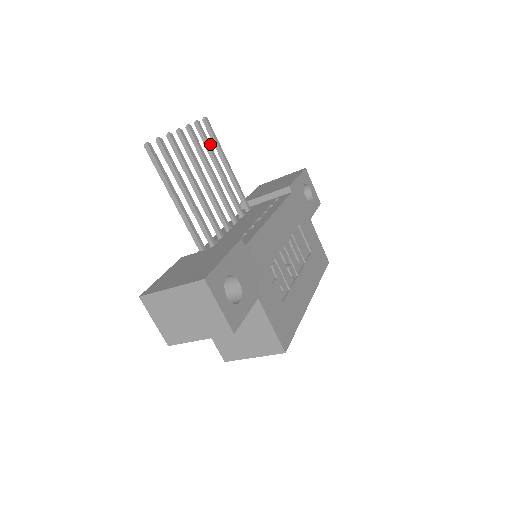
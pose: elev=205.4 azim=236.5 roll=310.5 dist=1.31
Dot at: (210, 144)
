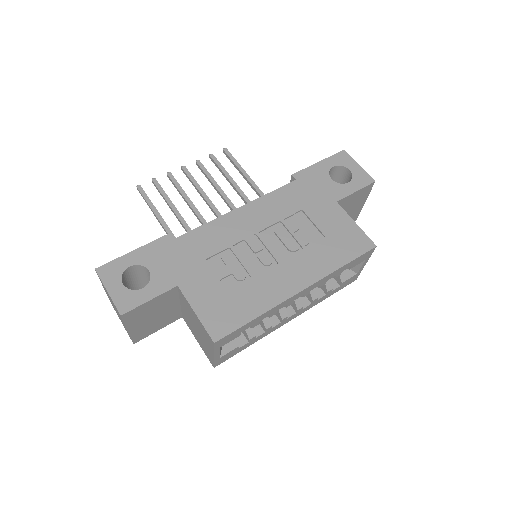
Dot at: (224, 168)
